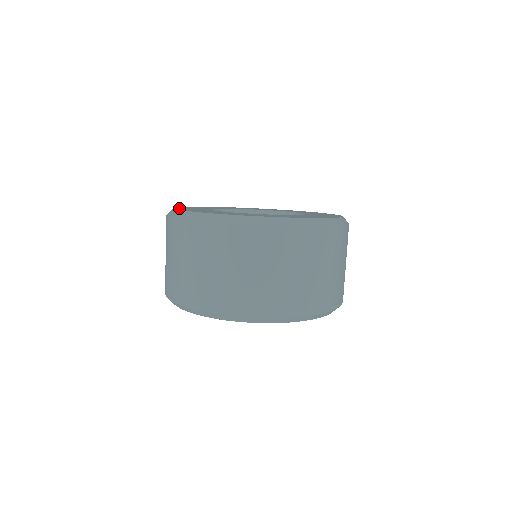
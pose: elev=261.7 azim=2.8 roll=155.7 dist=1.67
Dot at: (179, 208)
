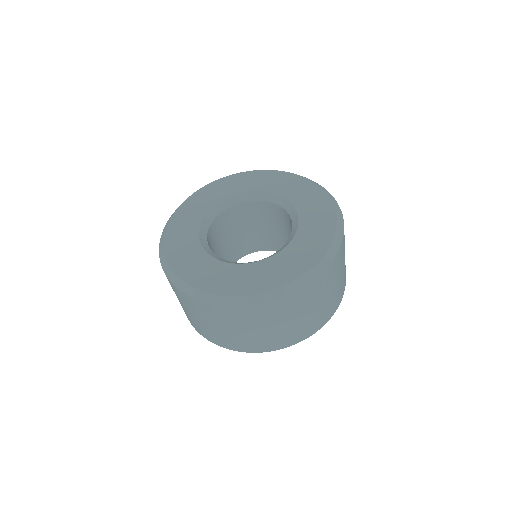
Dot at: (182, 208)
